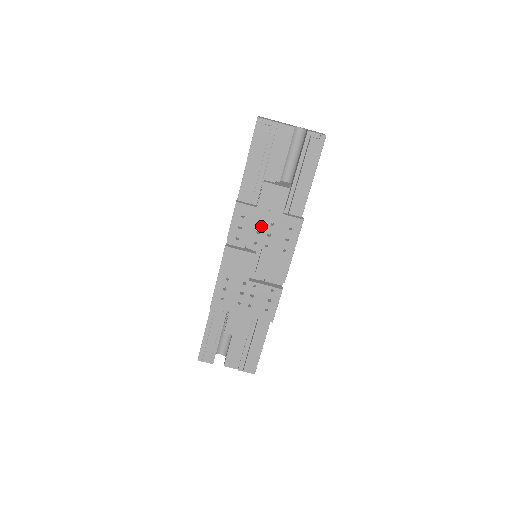
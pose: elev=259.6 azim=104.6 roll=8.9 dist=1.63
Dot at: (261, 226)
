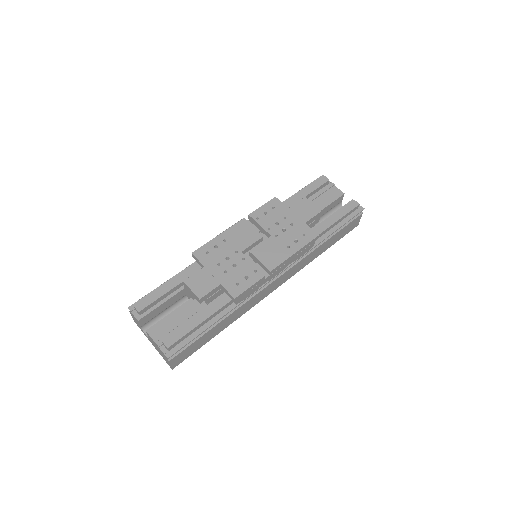
Dot at: (282, 221)
